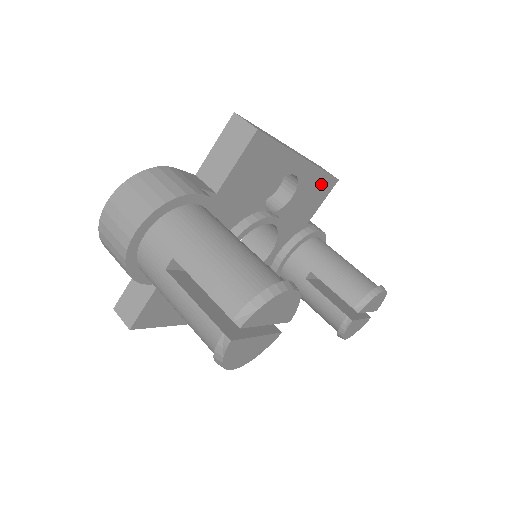
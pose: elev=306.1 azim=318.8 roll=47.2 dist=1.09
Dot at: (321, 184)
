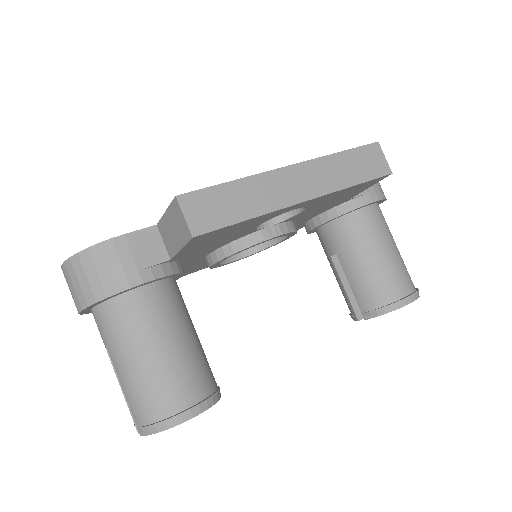
Dot at: (355, 188)
